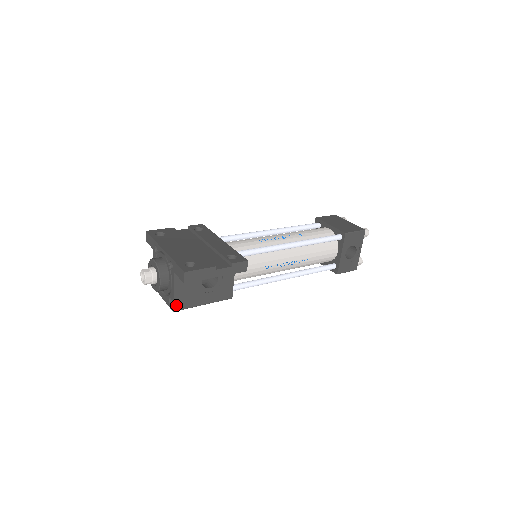
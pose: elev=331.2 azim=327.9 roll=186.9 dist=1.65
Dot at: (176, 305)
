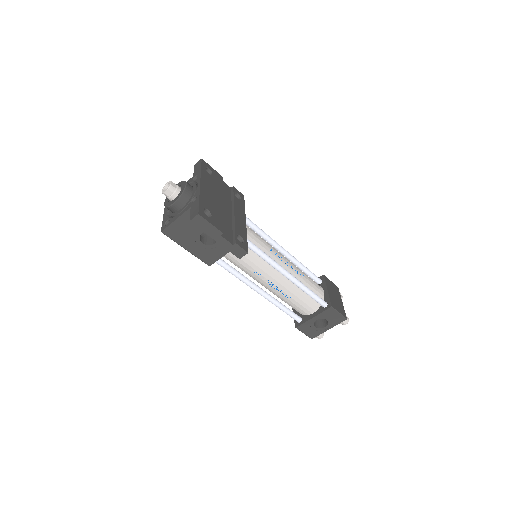
Dot at: (168, 229)
